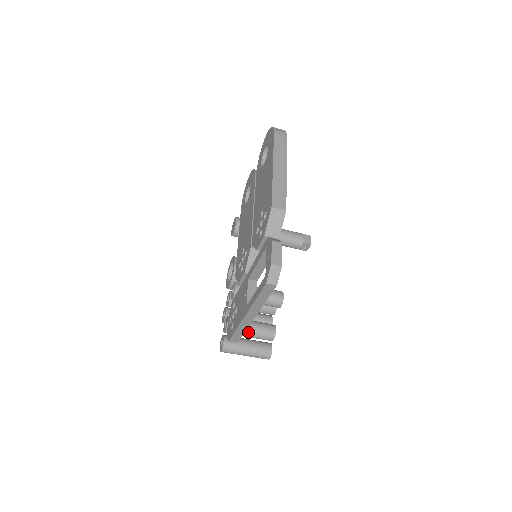
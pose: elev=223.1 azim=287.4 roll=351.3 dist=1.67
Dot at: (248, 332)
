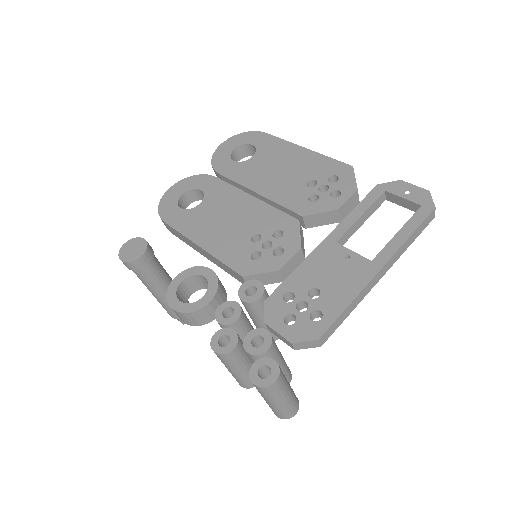
Dot at: (281, 358)
